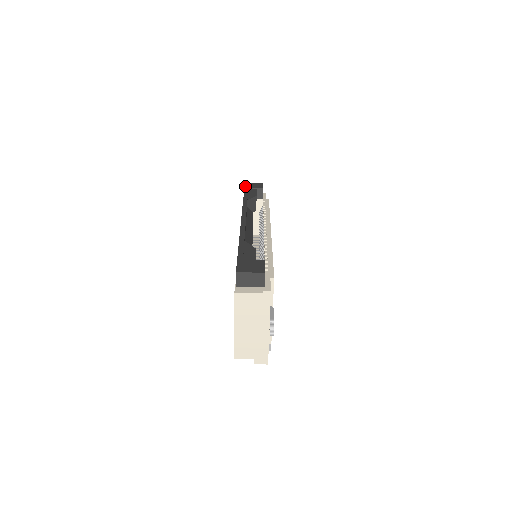
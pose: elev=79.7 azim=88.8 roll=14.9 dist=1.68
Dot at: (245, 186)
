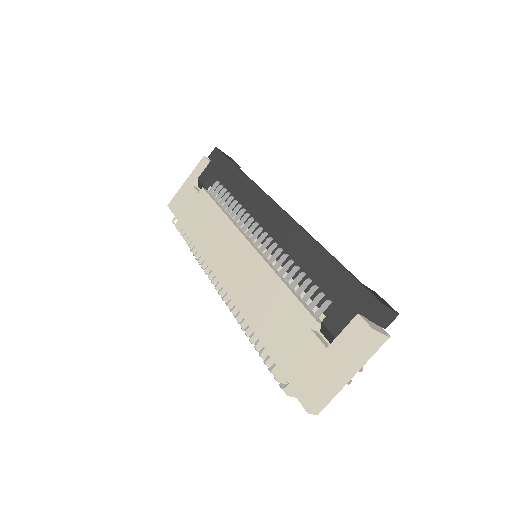
Dot at: (223, 153)
